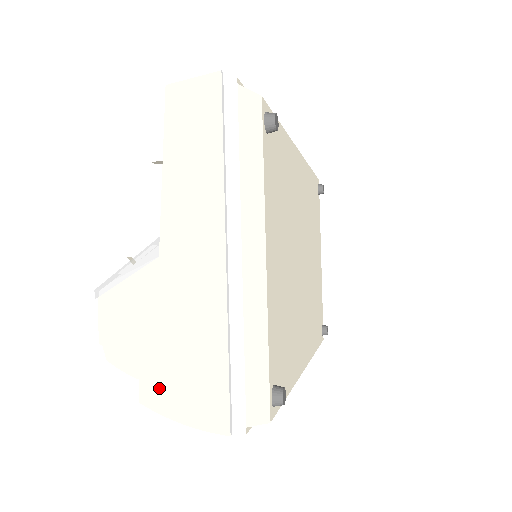
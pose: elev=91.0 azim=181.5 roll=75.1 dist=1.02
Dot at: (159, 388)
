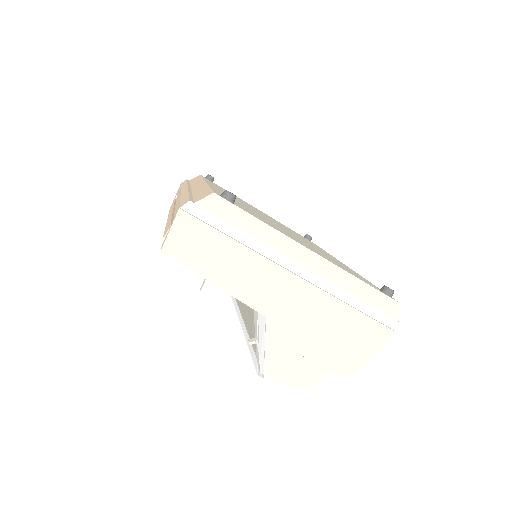
Dot at: (345, 362)
